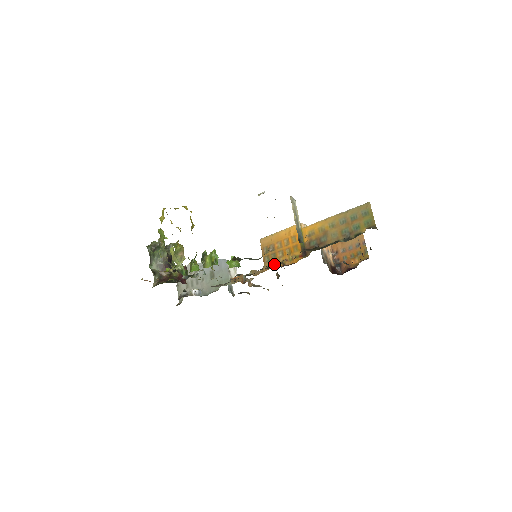
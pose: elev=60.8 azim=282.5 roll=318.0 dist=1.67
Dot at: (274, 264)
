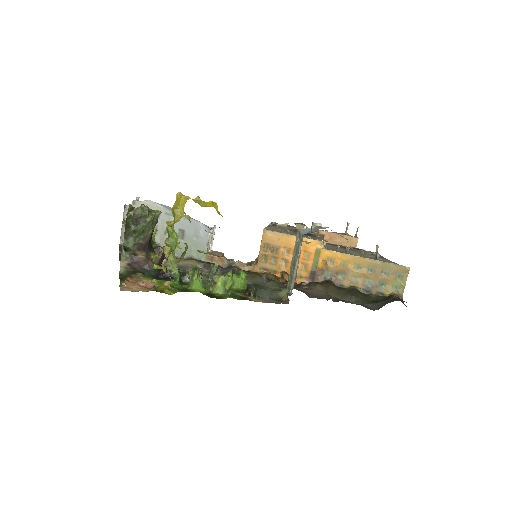
Dot at: (271, 269)
